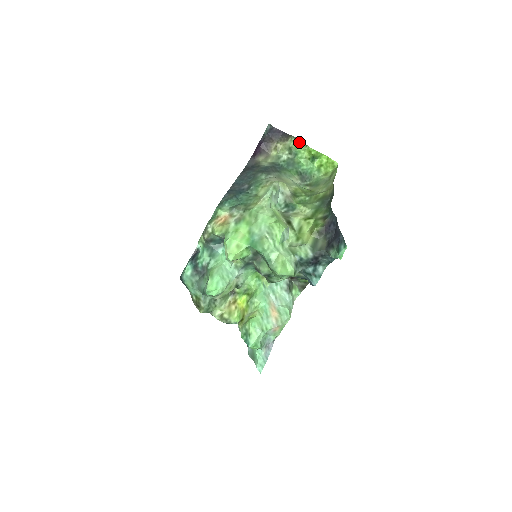
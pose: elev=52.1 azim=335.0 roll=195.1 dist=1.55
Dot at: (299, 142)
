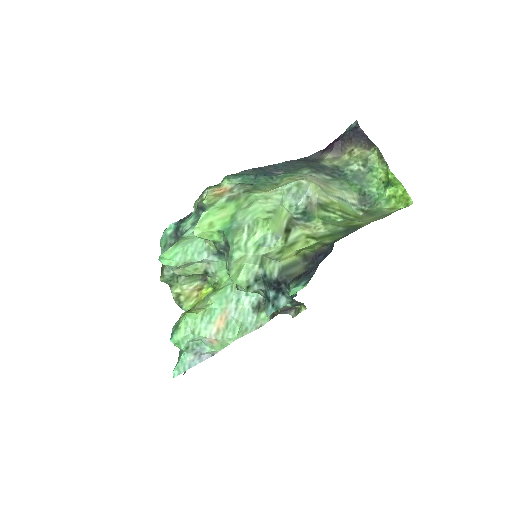
Dot at: (381, 157)
